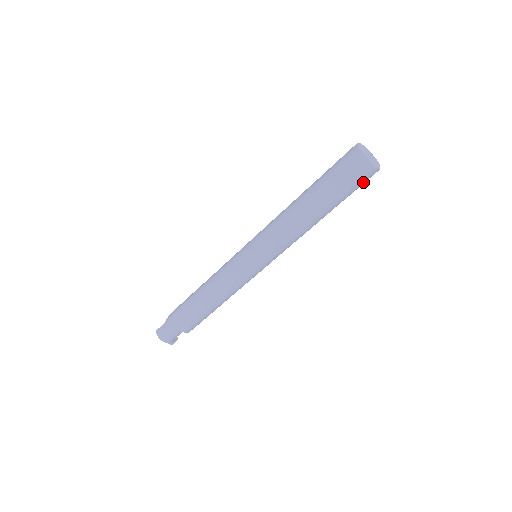
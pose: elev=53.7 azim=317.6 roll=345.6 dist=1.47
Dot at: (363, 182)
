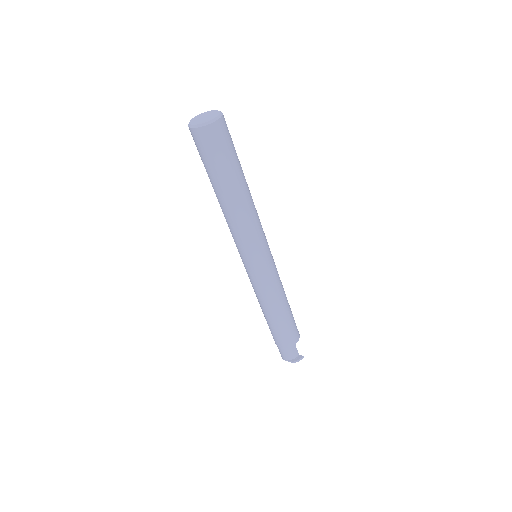
Dot at: (210, 146)
